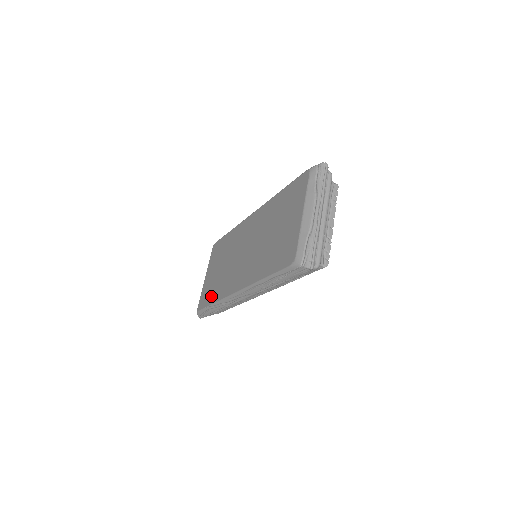
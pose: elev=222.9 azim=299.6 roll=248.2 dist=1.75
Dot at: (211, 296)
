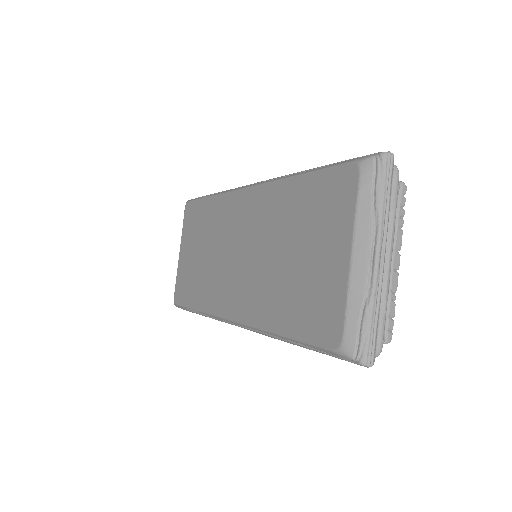
Dot at: (192, 295)
